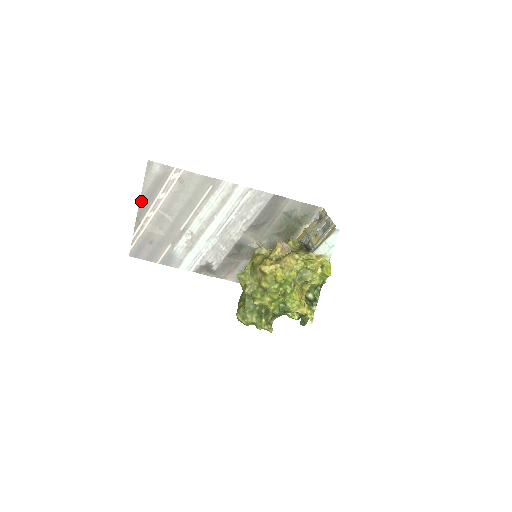
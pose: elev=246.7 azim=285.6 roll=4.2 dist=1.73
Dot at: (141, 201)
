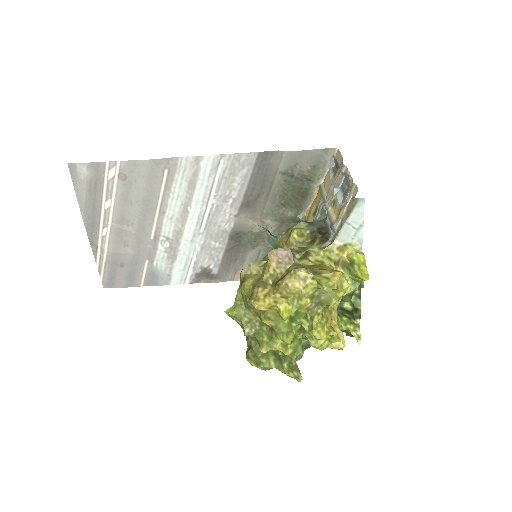
Dot at: (85, 220)
